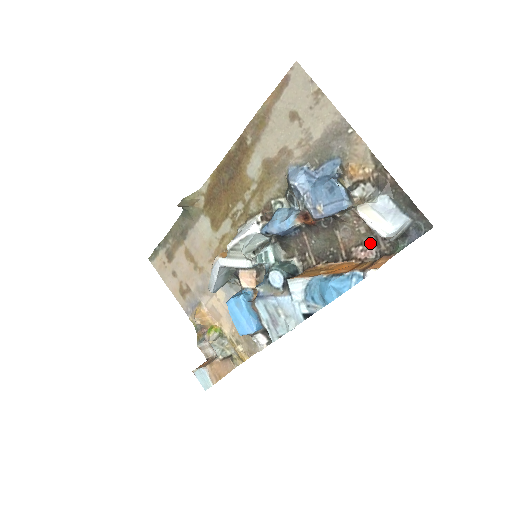
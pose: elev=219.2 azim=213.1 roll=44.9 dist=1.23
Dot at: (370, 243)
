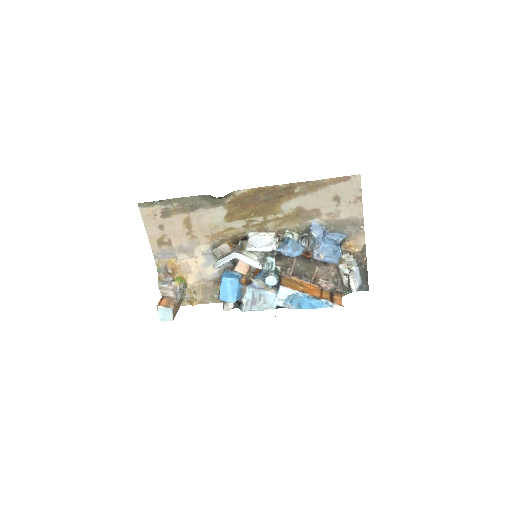
Dot at: (332, 282)
